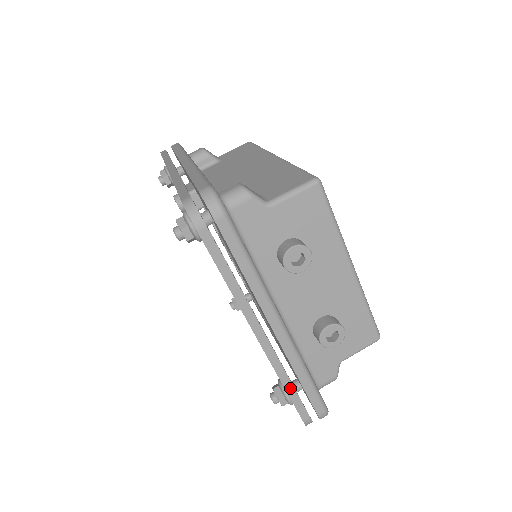
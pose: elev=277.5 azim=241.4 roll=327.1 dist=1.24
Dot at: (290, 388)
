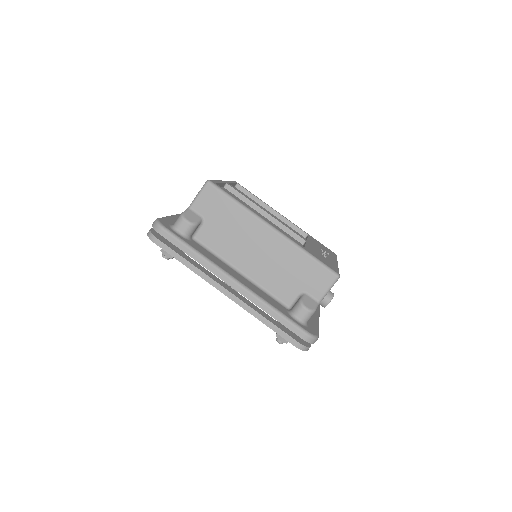
Dot at: occluded
